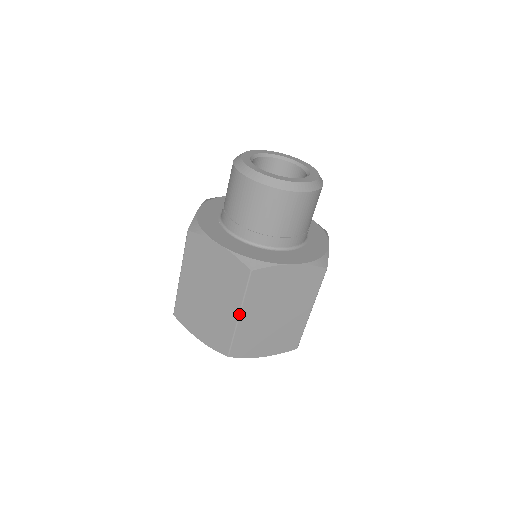
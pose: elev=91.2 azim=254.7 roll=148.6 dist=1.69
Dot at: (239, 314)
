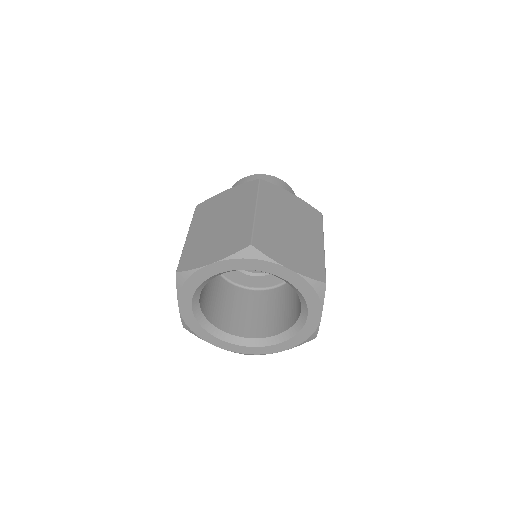
Dot at: (255, 207)
